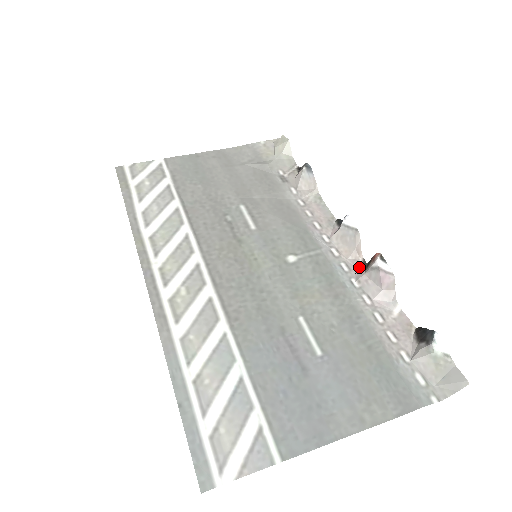
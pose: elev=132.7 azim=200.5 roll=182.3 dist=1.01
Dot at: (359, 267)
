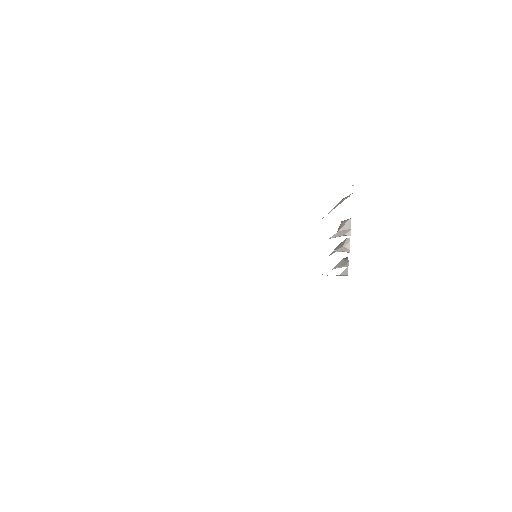
Dot at: occluded
